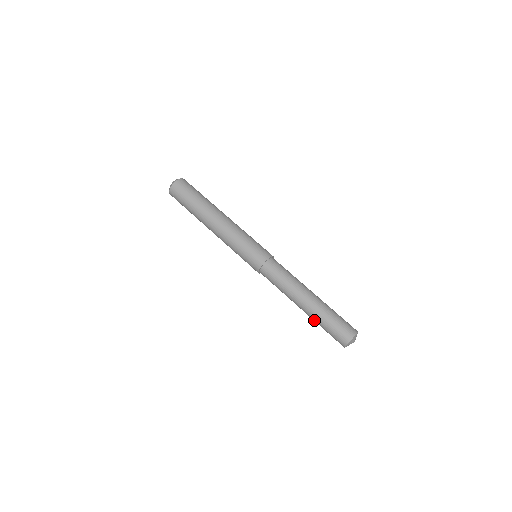
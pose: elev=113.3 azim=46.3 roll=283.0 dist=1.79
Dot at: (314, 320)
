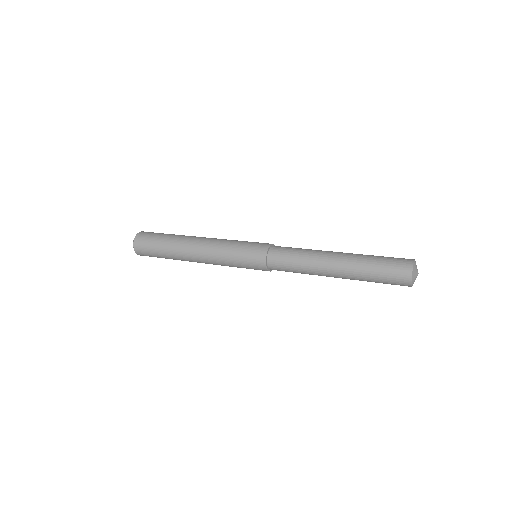
Dot at: occluded
